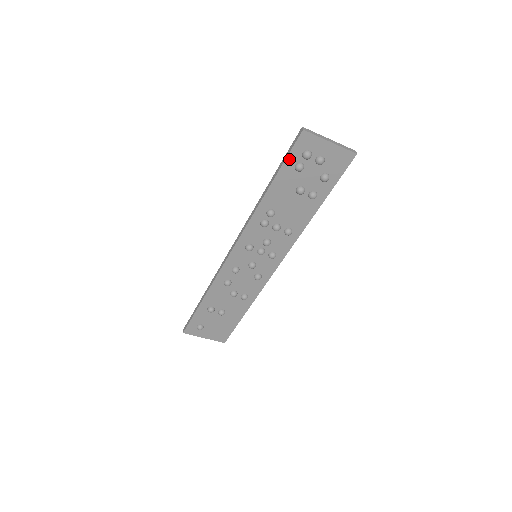
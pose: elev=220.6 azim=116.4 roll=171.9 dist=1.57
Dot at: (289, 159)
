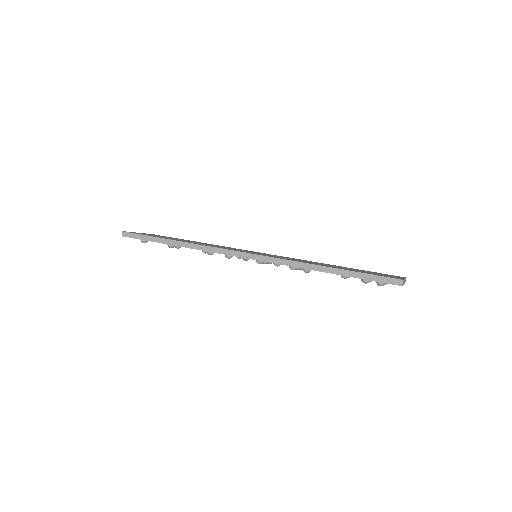
Dot at: occluded
